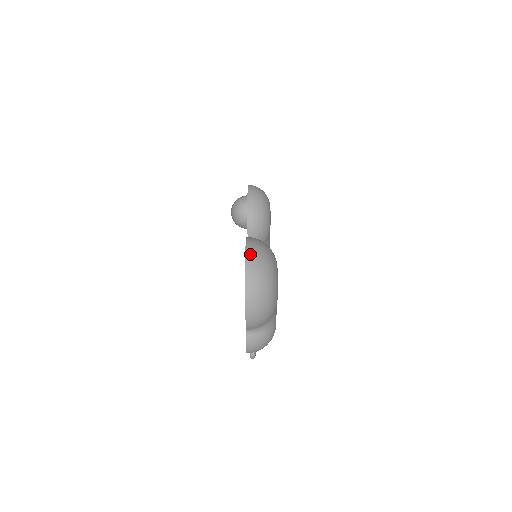
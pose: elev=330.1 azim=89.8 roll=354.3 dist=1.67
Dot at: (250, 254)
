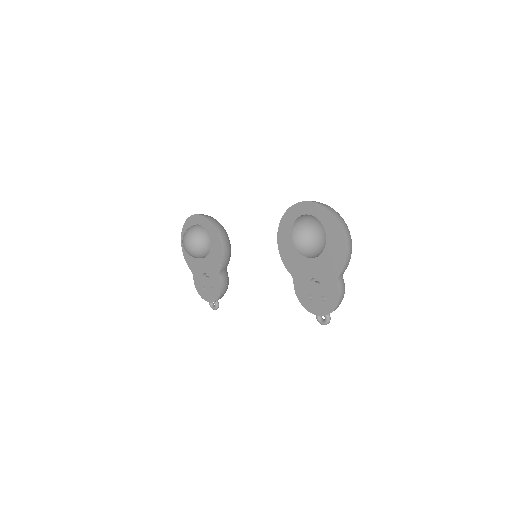
Dot at: (323, 204)
